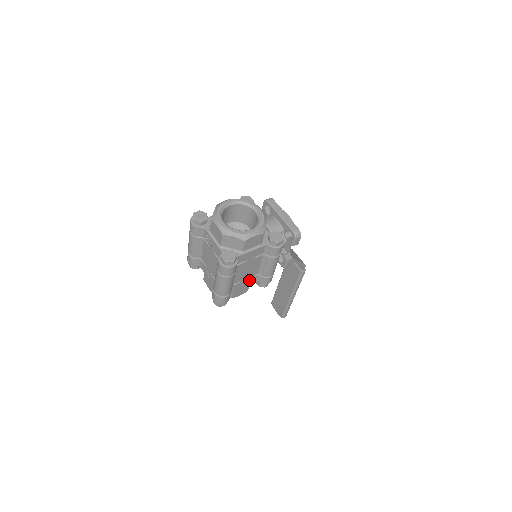
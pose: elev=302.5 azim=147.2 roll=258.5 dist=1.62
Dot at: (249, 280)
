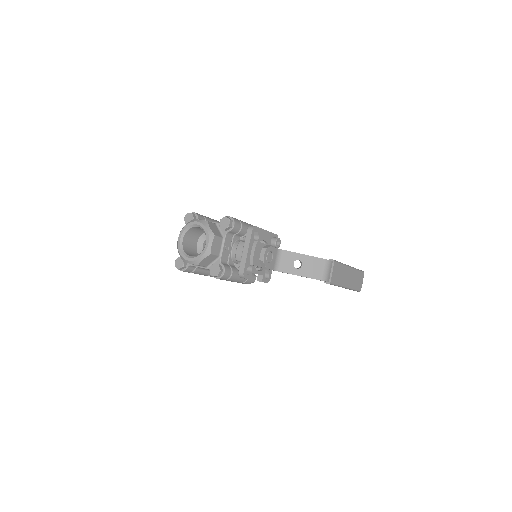
Dot at: occluded
